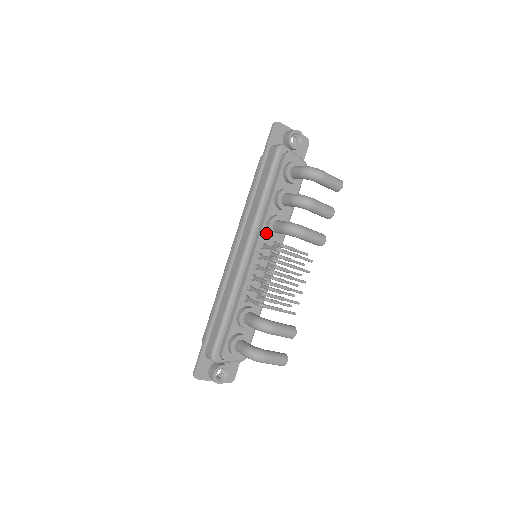
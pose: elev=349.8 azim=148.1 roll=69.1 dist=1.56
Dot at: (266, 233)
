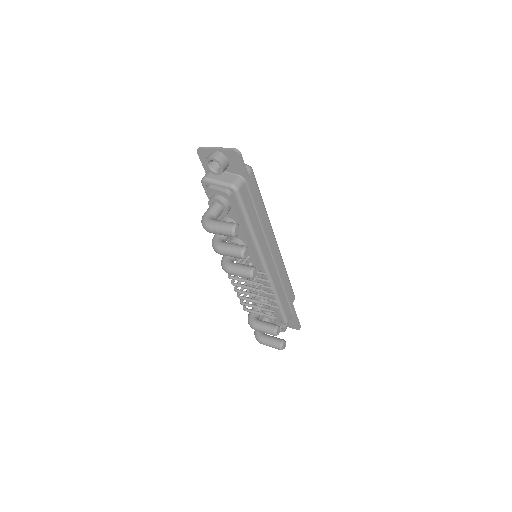
Dot at: occluded
